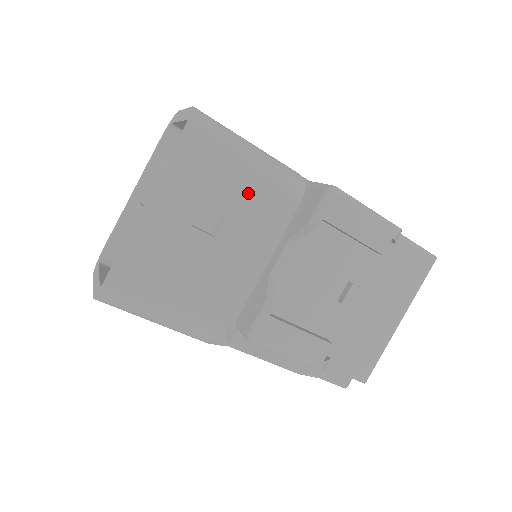
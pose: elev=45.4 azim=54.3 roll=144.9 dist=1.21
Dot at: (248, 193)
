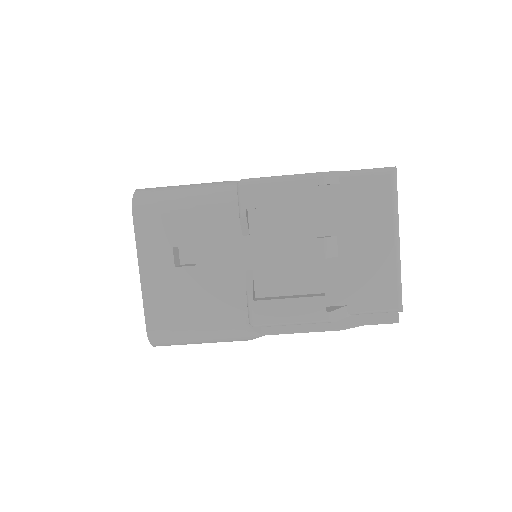
Dot at: (198, 222)
